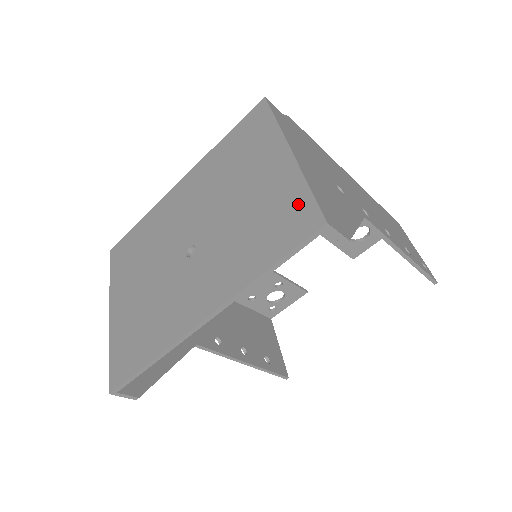
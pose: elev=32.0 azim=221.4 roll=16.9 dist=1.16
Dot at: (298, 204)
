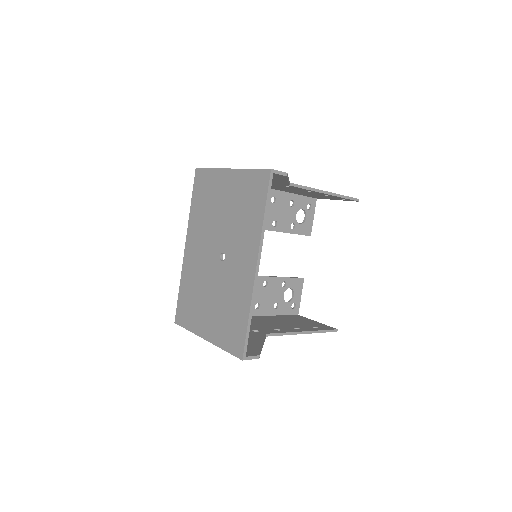
Dot at: (253, 179)
